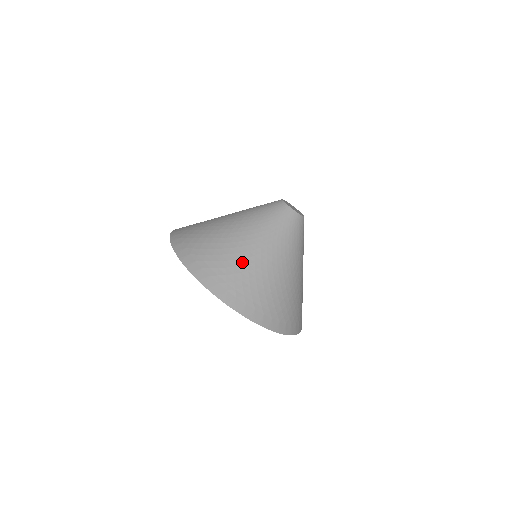
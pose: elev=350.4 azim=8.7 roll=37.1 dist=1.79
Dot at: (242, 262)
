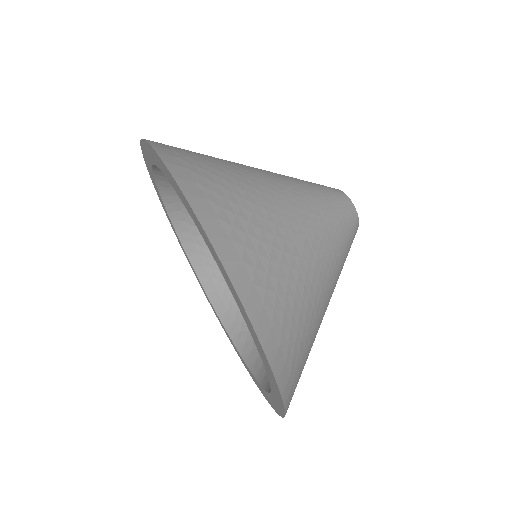
Dot at: (251, 190)
